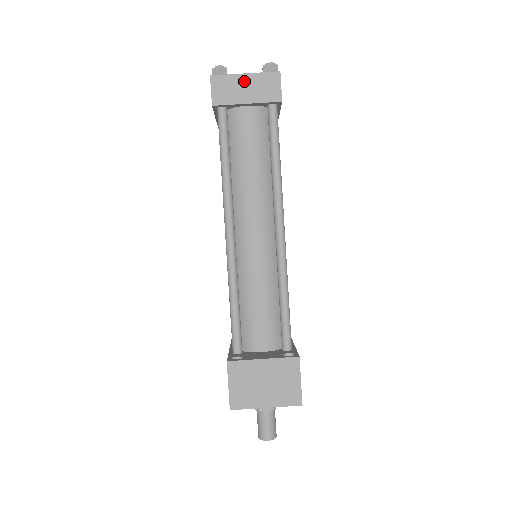
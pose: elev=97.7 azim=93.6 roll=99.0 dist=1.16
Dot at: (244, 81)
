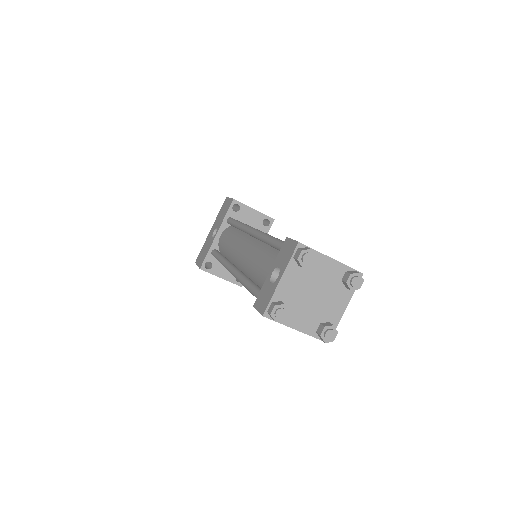
Dot at: (292, 327)
